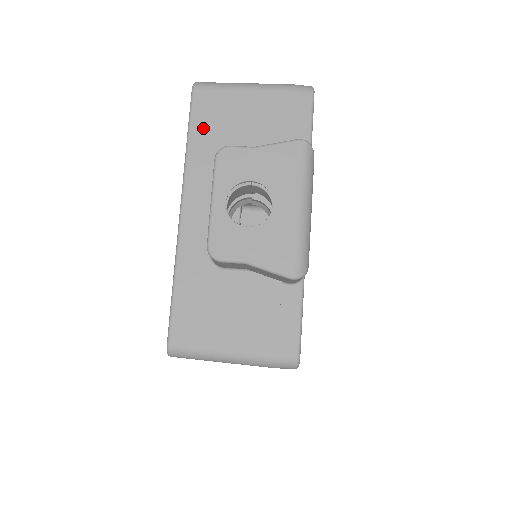
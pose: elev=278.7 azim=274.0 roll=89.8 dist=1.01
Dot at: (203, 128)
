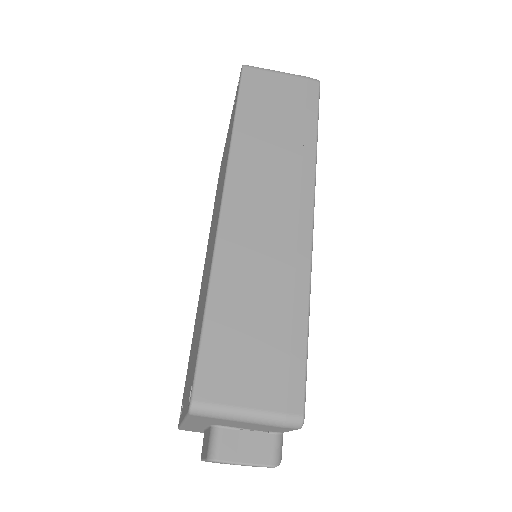
Dot at: (199, 420)
